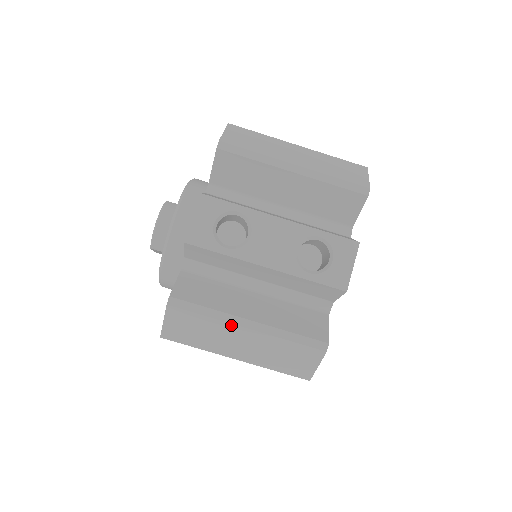
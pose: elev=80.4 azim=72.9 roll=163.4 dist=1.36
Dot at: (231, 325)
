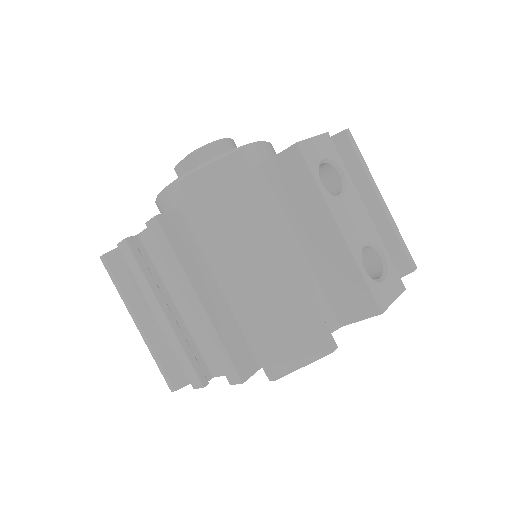
Dot at: (274, 243)
